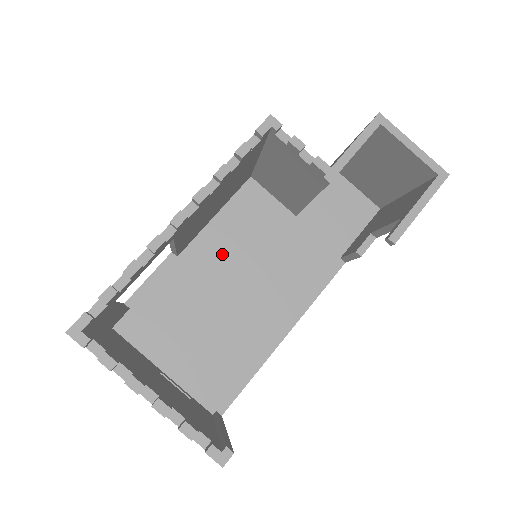
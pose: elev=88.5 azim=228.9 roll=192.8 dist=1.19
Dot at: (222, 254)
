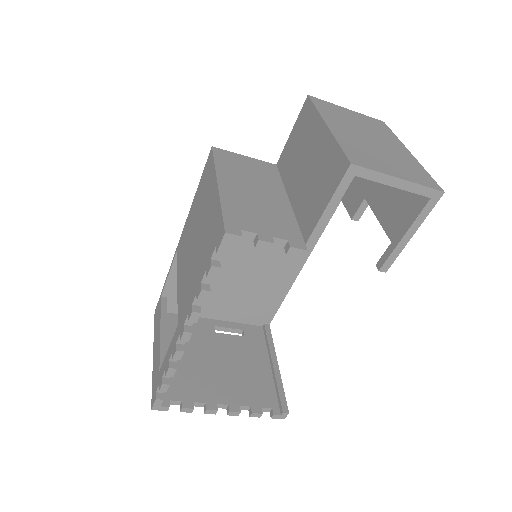
Dot at: occluded
